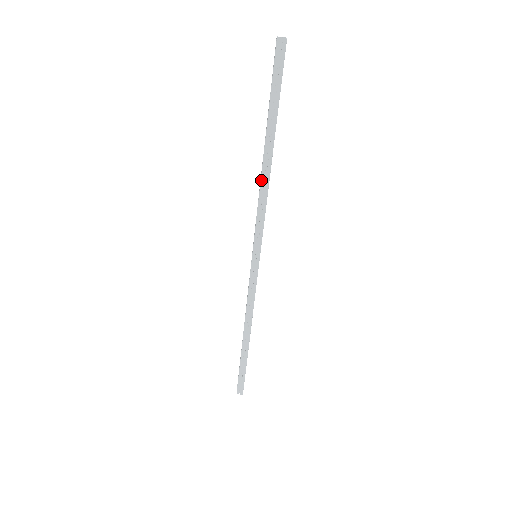
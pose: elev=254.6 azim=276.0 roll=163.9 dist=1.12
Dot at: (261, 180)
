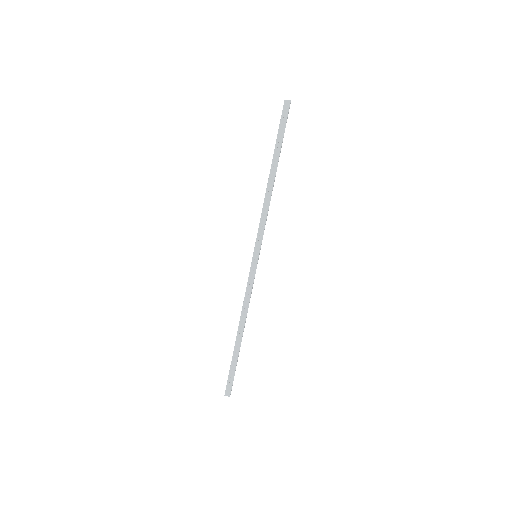
Dot at: (266, 193)
